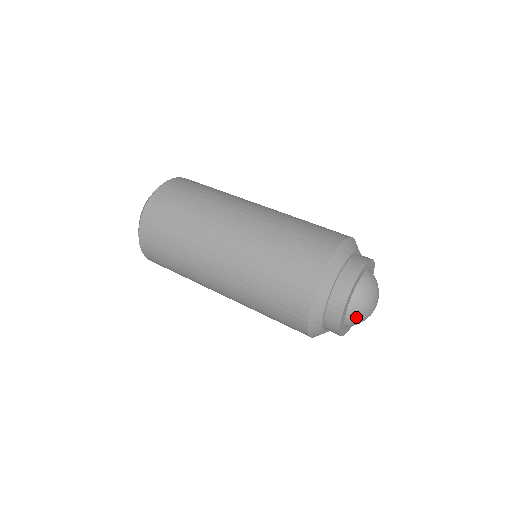
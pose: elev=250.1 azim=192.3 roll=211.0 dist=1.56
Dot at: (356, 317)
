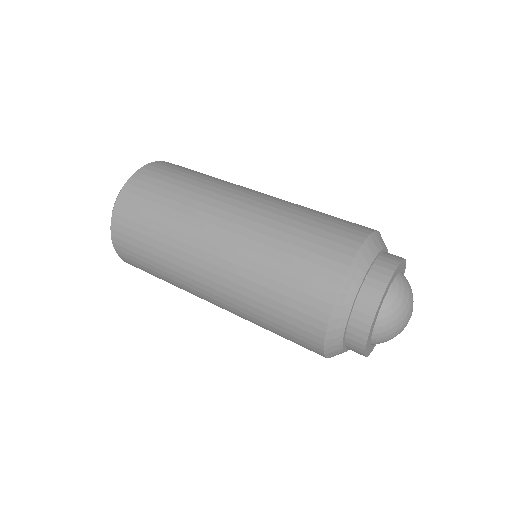
Dot at: (385, 341)
